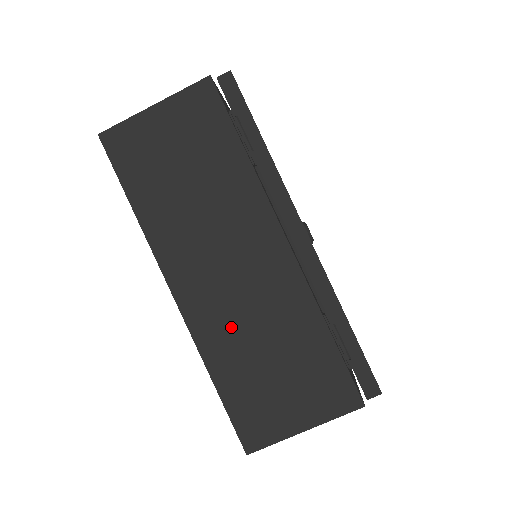
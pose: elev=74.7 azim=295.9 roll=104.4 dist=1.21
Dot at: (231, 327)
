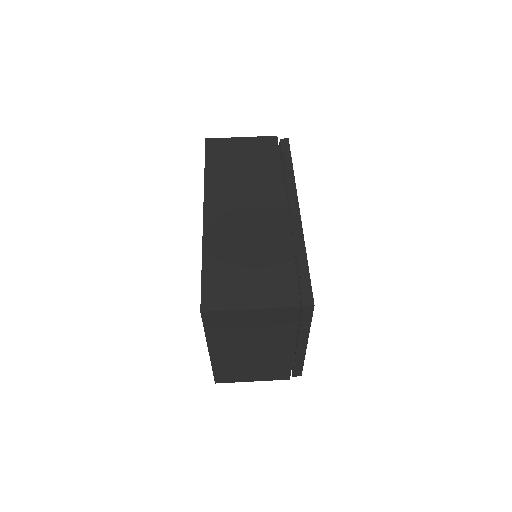
Dot at: (231, 237)
